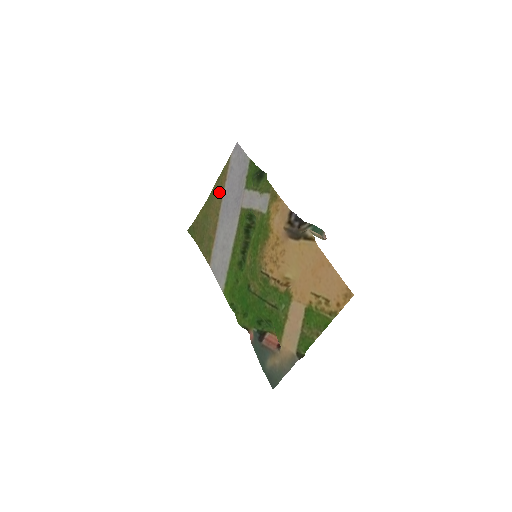
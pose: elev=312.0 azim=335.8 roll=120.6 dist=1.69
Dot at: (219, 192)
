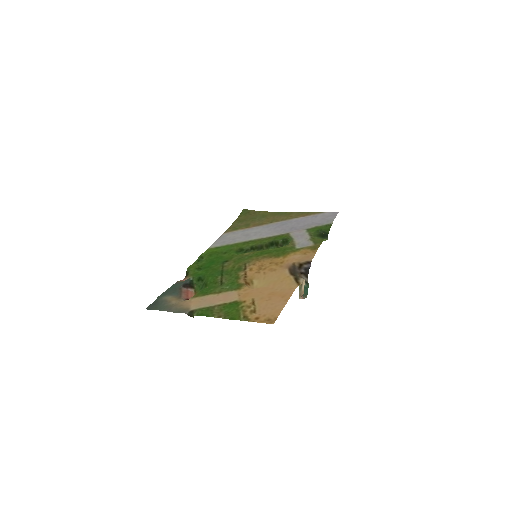
Dot at: (290, 216)
